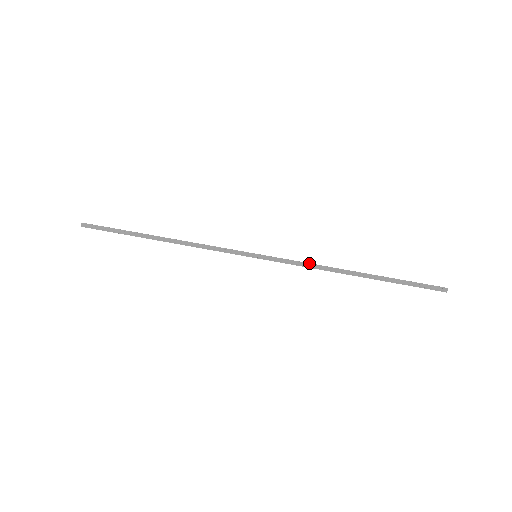
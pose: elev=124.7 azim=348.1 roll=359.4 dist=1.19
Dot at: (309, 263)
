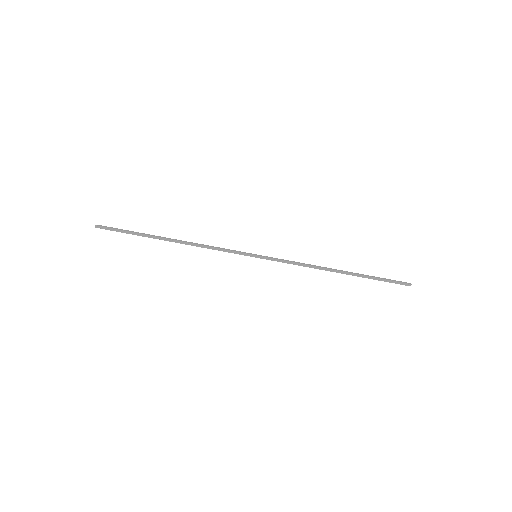
Dot at: occluded
